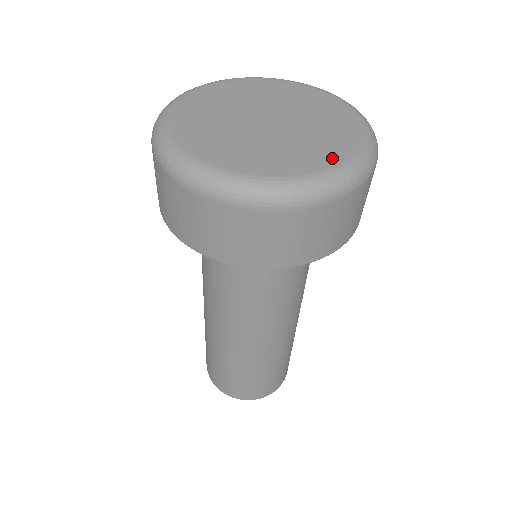
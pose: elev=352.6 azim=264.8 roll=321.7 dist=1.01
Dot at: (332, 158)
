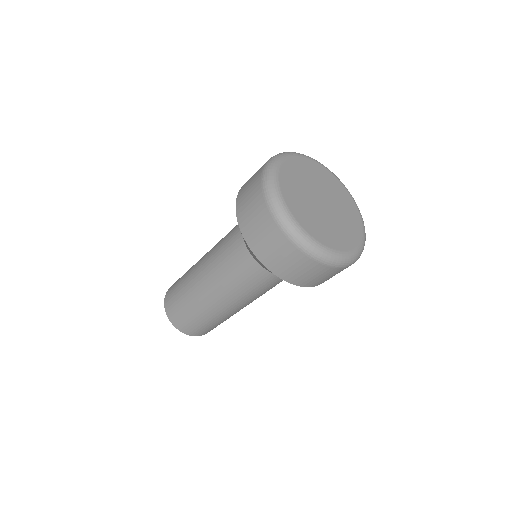
Dot at: (353, 242)
